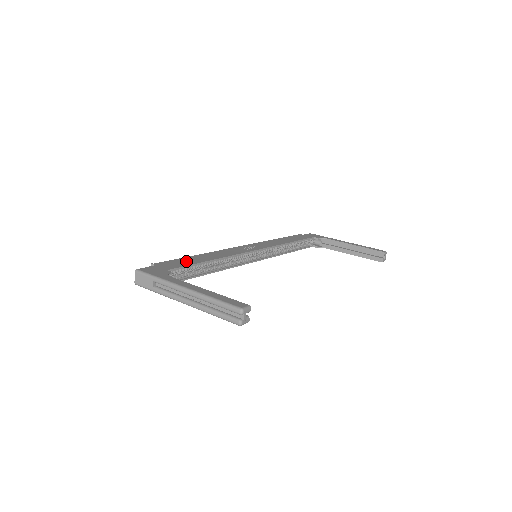
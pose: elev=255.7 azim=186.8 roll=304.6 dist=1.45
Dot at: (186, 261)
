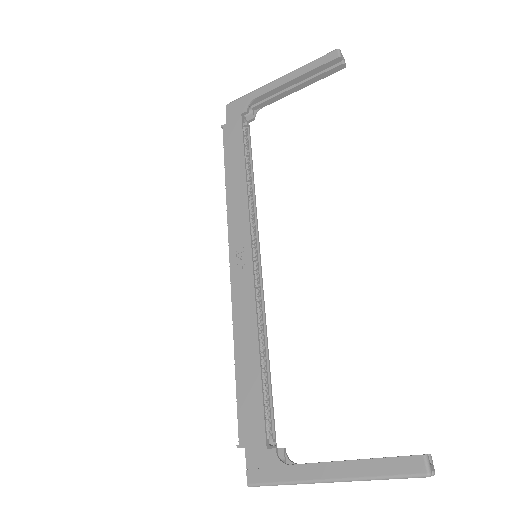
Dot at: (249, 395)
